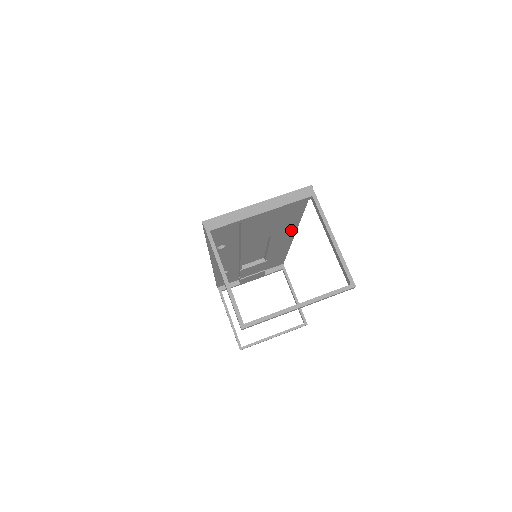
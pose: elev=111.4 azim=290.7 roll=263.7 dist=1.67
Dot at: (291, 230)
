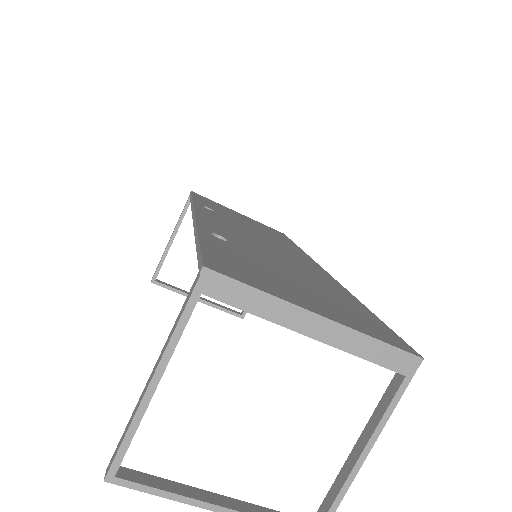
Dot at: occluded
